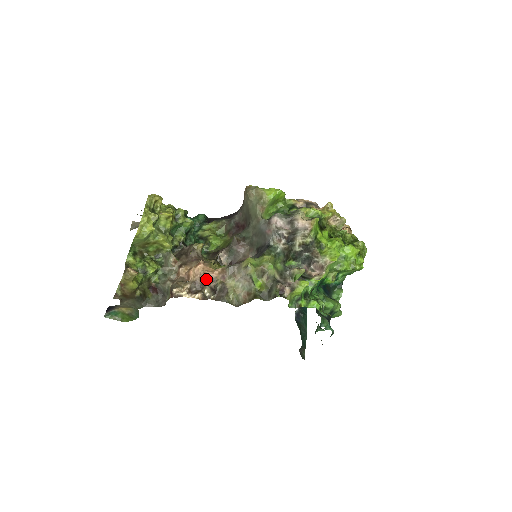
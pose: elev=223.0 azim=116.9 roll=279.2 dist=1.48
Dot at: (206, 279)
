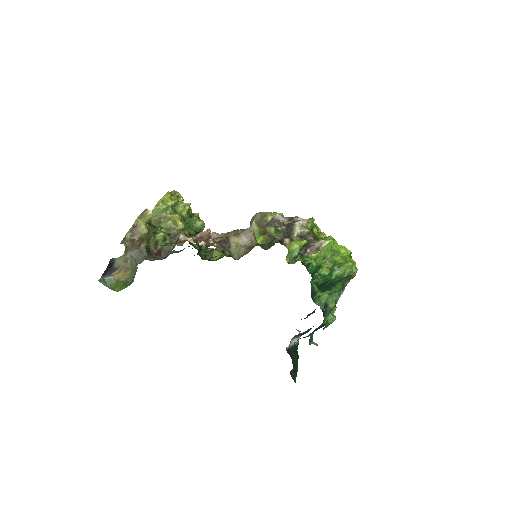
Dot at: (212, 236)
